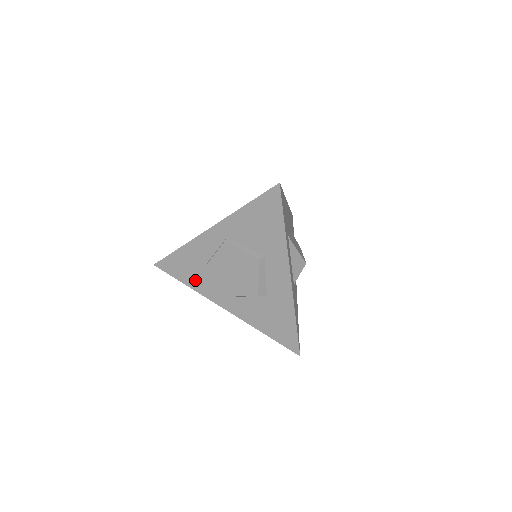
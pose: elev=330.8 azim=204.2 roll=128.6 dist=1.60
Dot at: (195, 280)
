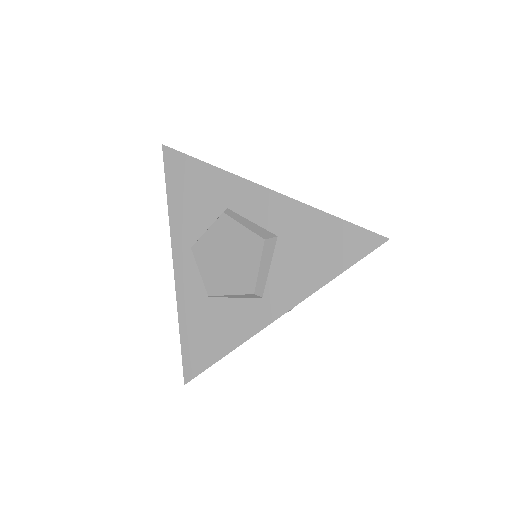
Dot at: (224, 335)
